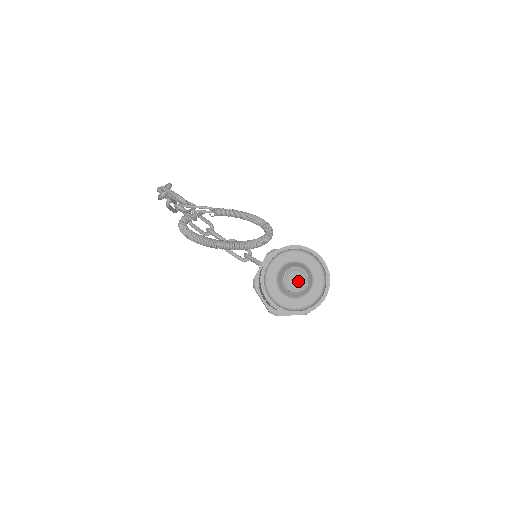
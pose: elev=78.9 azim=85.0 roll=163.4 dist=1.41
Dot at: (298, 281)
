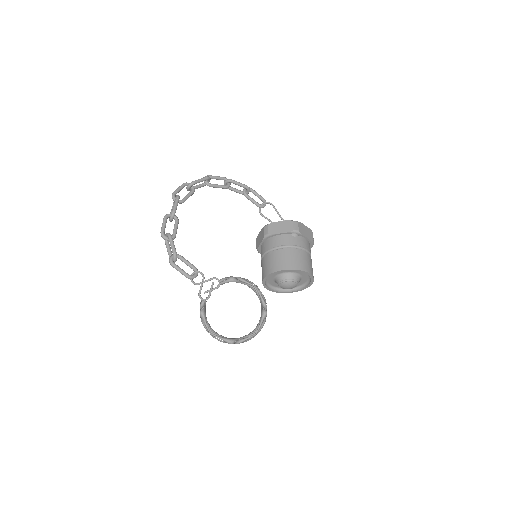
Dot at: (290, 288)
